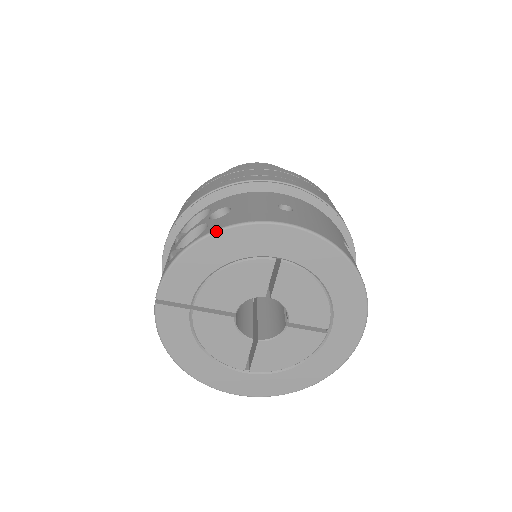
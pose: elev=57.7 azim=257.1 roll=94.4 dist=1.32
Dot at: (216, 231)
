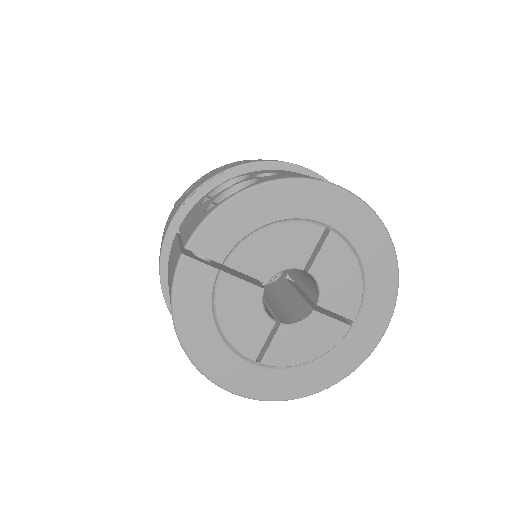
Dot at: (276, 180)
